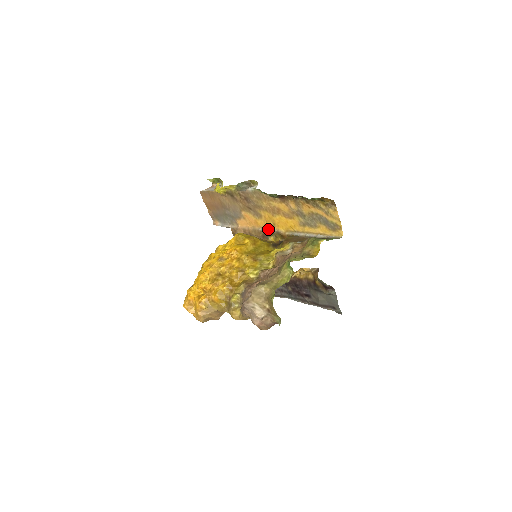
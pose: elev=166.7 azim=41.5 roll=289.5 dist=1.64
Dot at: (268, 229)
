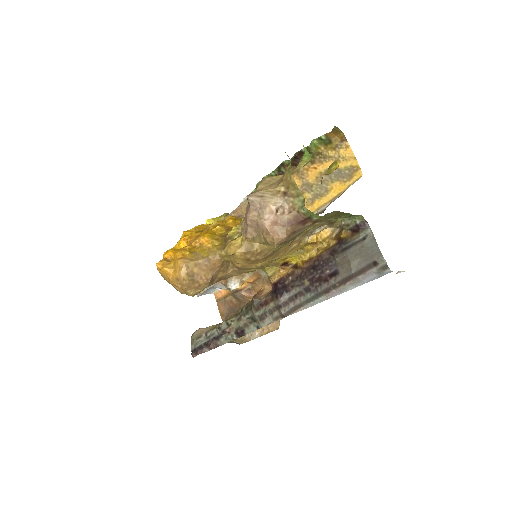
Dot at: occluded
